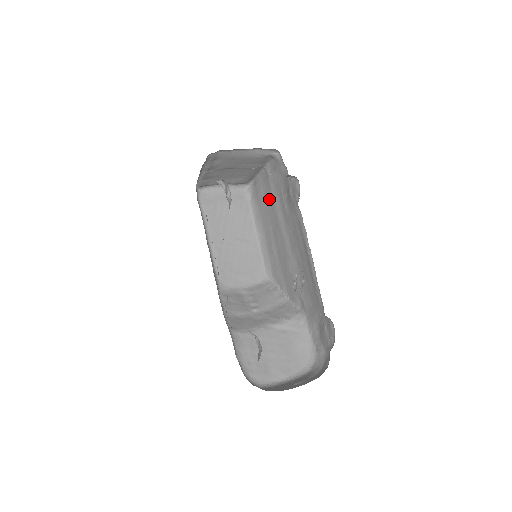
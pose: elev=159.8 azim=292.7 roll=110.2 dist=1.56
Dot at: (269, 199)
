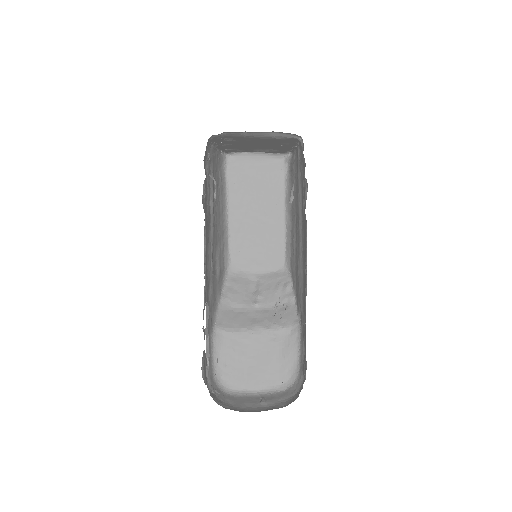
Dot at: (297, 183)
